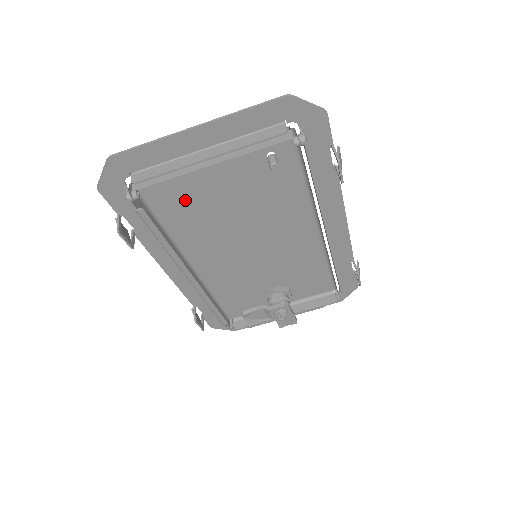
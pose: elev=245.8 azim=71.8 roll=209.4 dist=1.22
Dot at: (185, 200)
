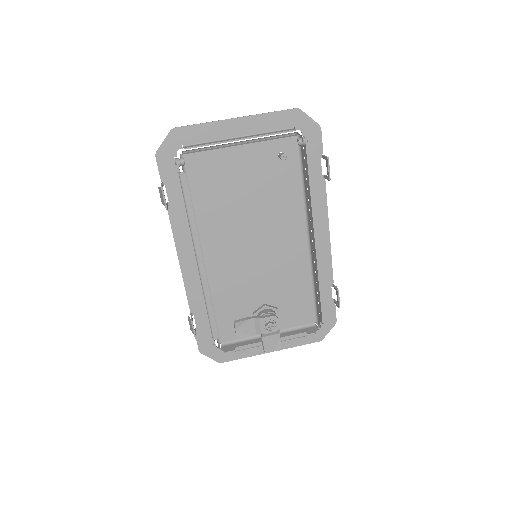
Dot at: (214, 182)
